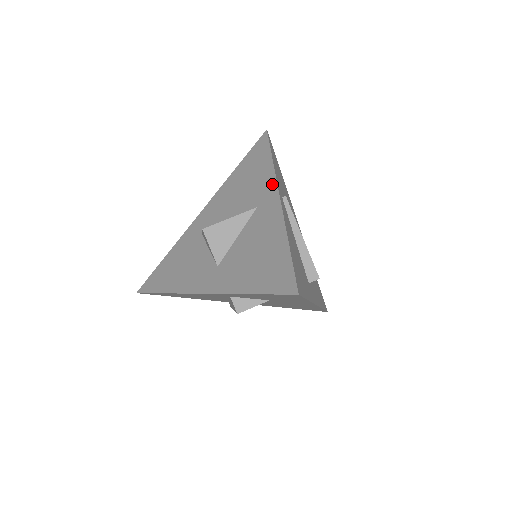
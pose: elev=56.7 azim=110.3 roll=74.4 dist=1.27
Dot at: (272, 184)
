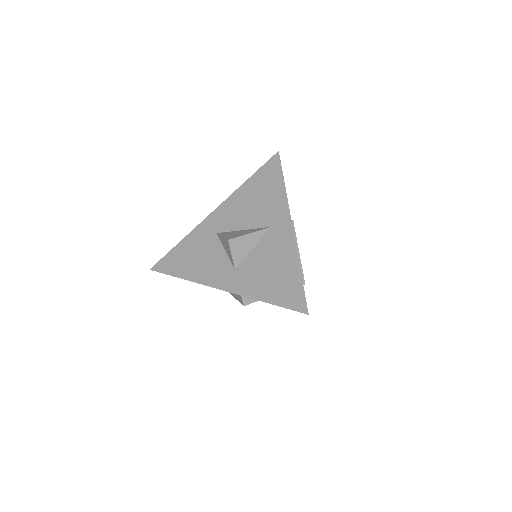
Dot at: (285, 210)
